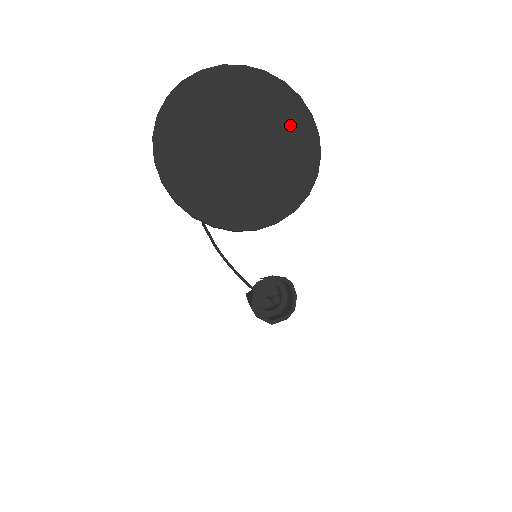
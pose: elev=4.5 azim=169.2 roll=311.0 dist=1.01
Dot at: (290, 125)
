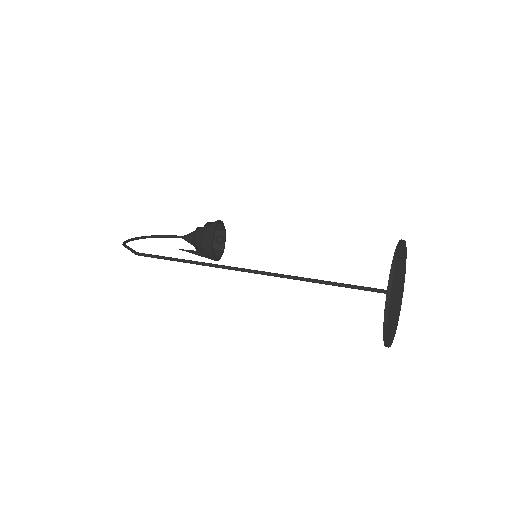
Dot at: (403, 257)
